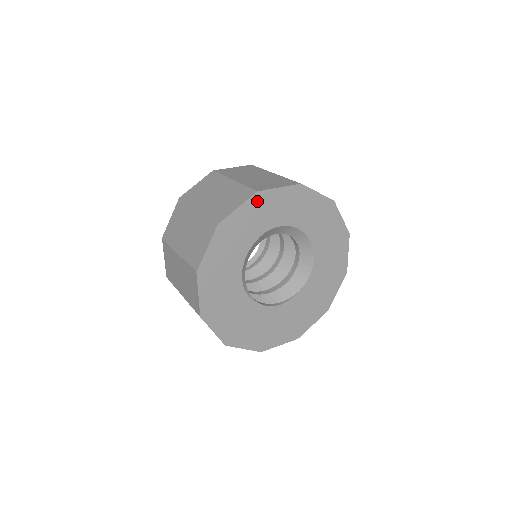
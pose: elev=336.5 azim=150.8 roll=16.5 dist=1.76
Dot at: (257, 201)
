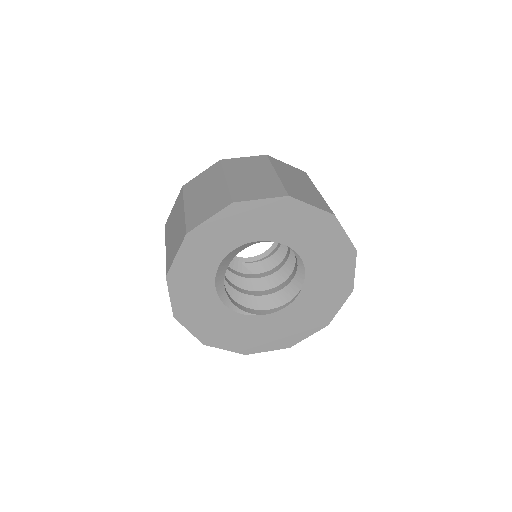
Dot at: (192, 241)
